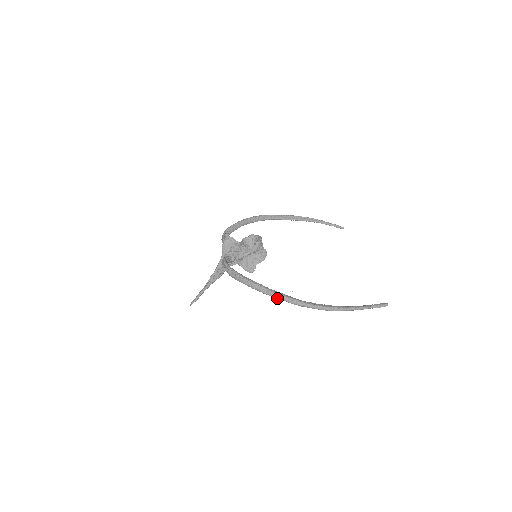
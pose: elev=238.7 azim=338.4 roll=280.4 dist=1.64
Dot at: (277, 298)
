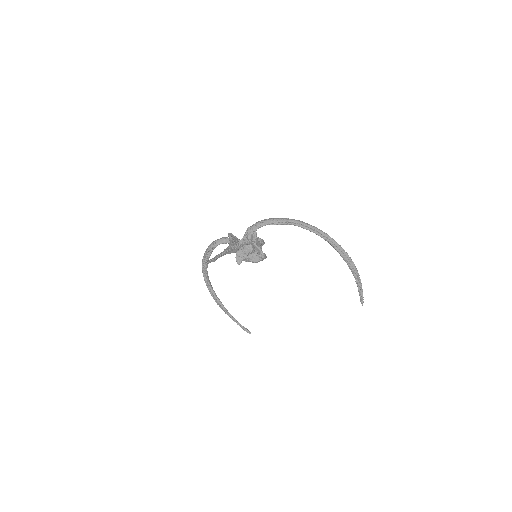
Dot at: (327, 236)
